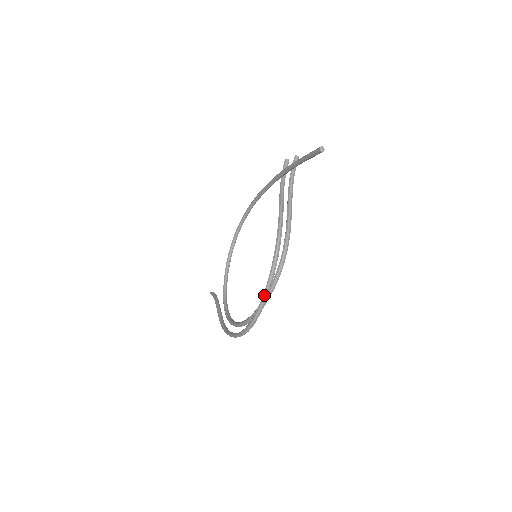
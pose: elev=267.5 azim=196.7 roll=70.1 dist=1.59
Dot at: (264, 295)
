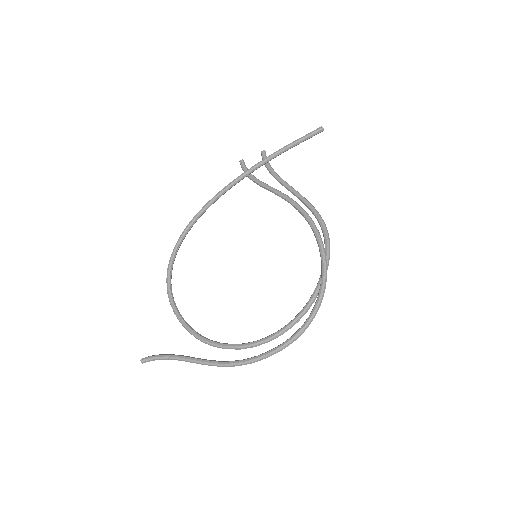
Dot at: (326, 269)
